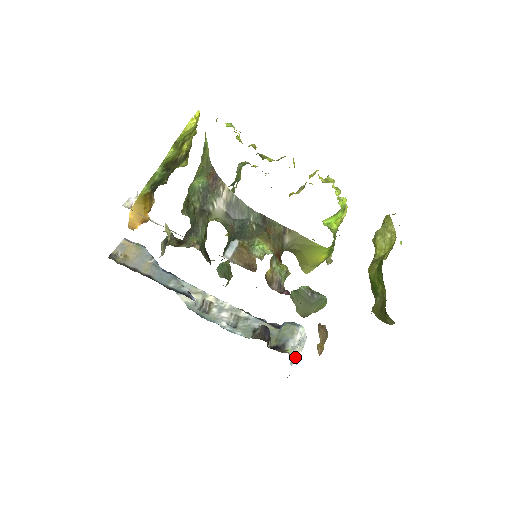
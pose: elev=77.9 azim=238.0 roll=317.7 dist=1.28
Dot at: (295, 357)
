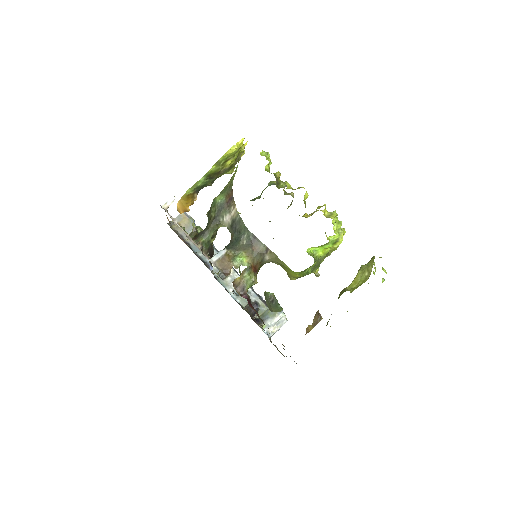
Dot at: (269, 332)
